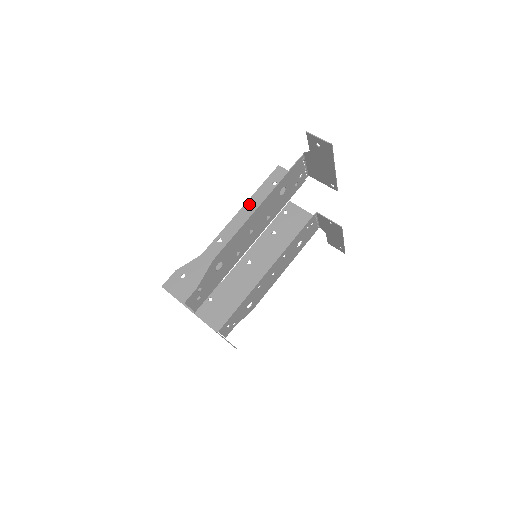
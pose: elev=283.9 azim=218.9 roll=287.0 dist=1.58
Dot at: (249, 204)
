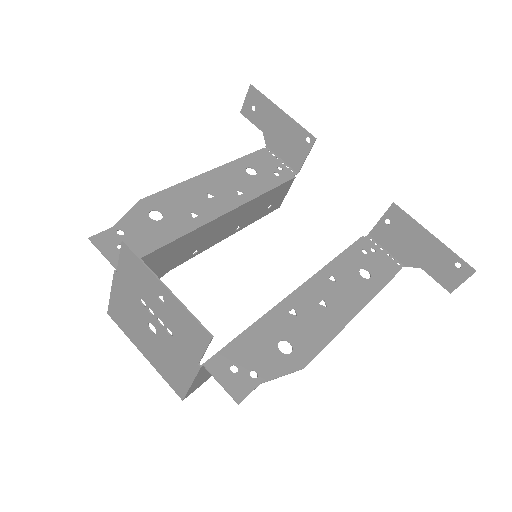
Dot at: (239, 227)
